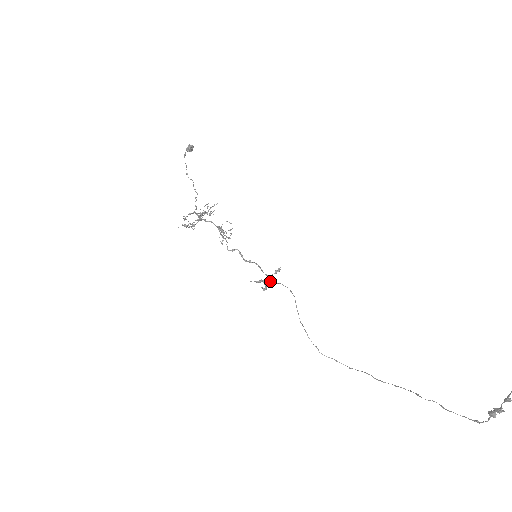
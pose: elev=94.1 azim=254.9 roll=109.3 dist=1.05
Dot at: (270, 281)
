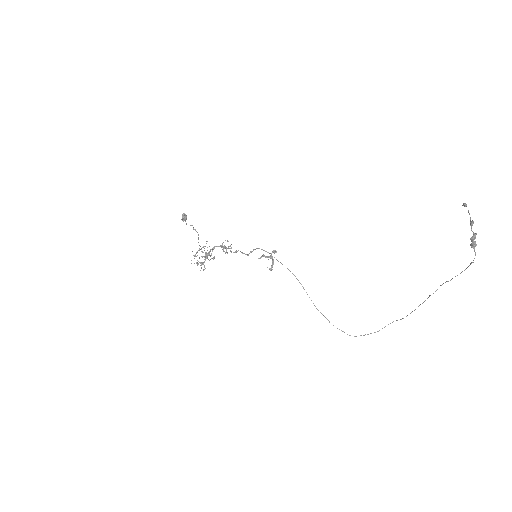
Dot at: (271, 256)
